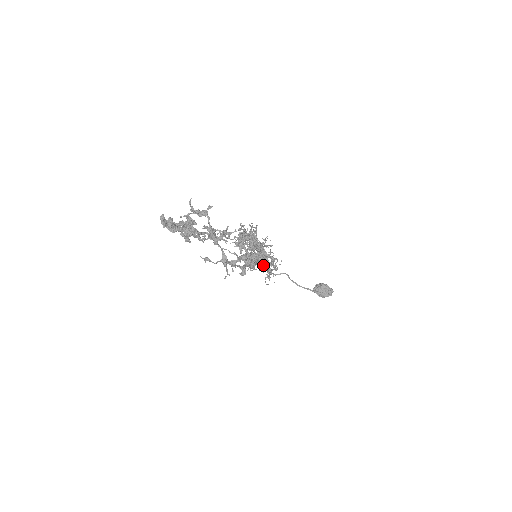
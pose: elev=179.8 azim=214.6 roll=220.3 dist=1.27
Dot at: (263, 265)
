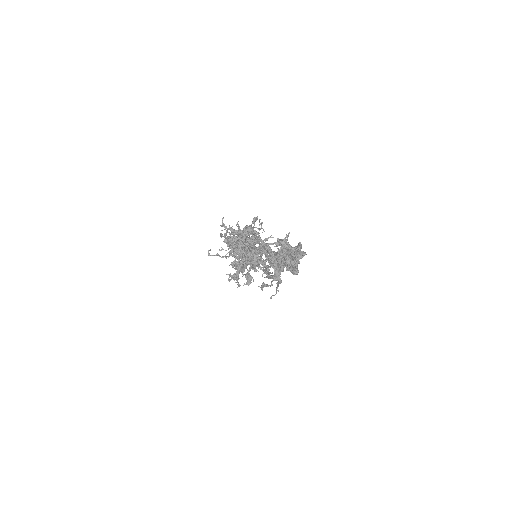
Dot at: occluded
